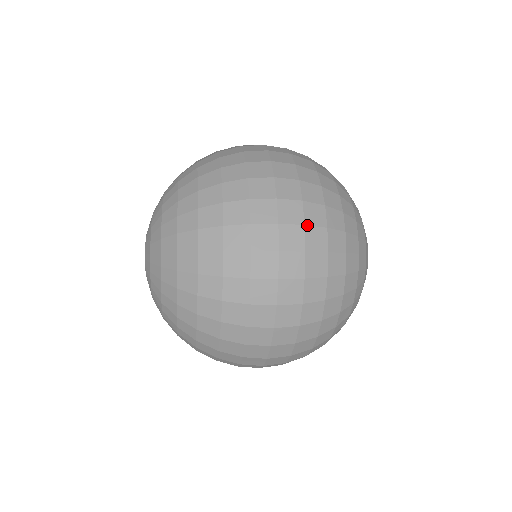
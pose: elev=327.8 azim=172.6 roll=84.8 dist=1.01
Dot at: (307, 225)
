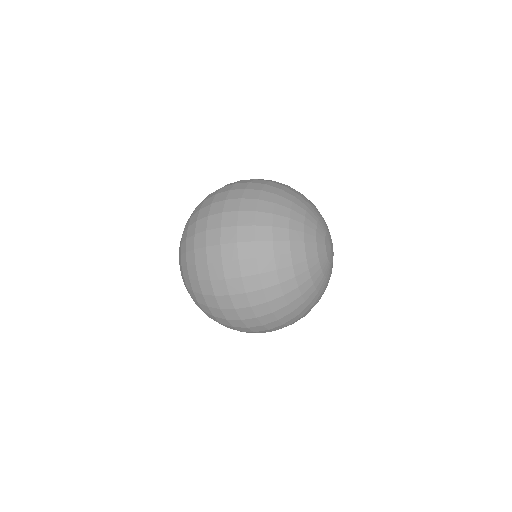
Dot at: (247, 189)
